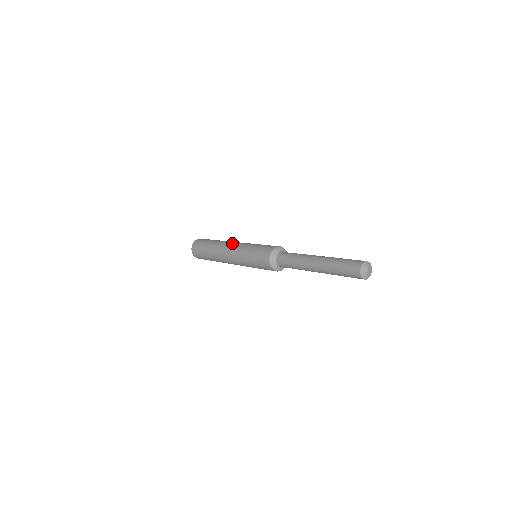
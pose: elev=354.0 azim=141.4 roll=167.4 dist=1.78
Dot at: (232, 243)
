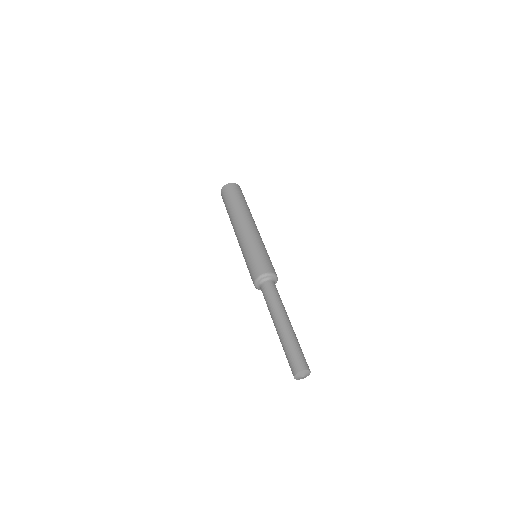
Dot at: (236, 233)
